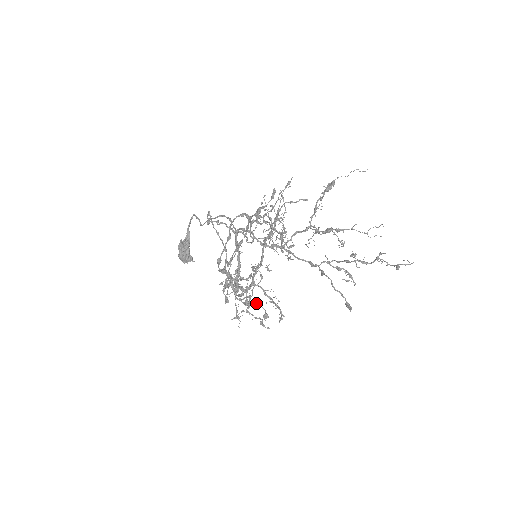
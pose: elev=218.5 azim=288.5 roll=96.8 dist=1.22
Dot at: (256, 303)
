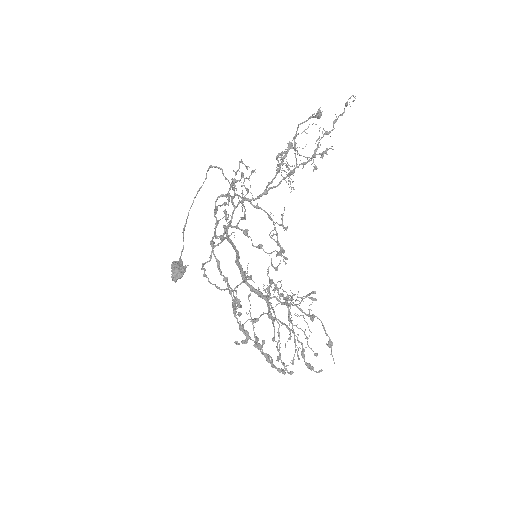
Dot at: (262, 248)
